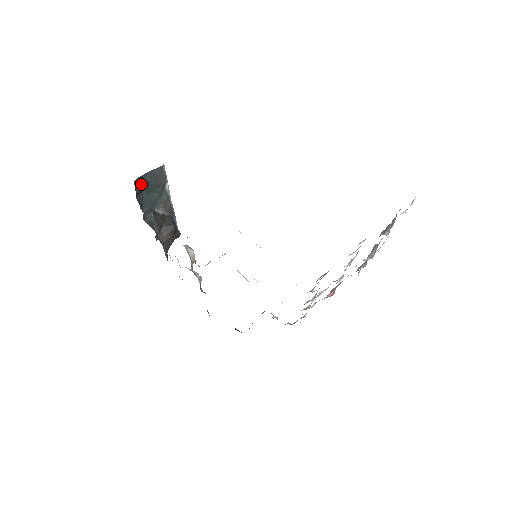
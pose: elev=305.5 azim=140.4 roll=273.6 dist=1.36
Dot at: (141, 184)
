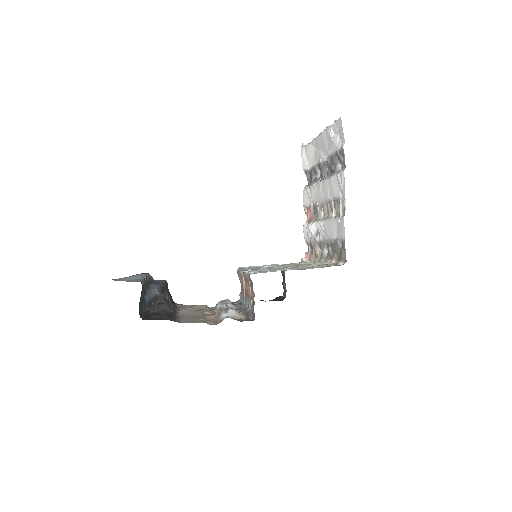
Dot at: (140, 310)
